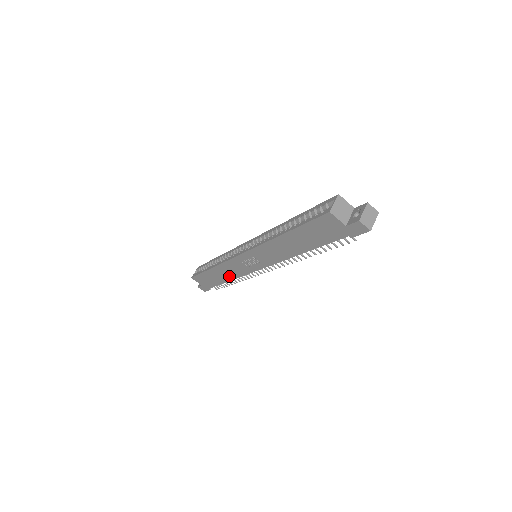
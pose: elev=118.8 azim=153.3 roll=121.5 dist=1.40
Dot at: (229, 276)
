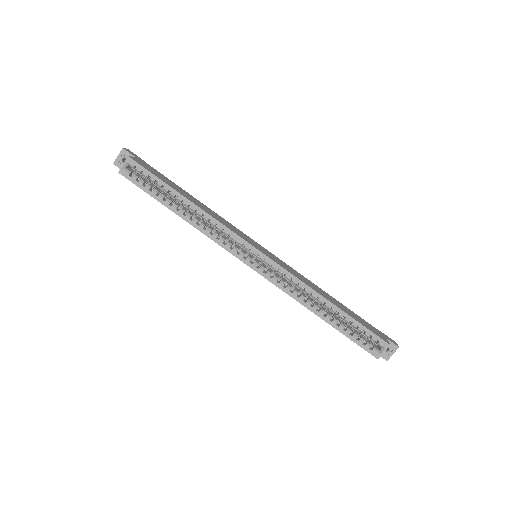
Dot at: occluded
